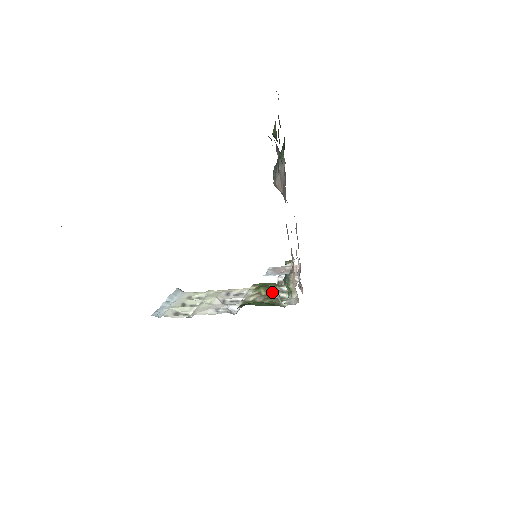
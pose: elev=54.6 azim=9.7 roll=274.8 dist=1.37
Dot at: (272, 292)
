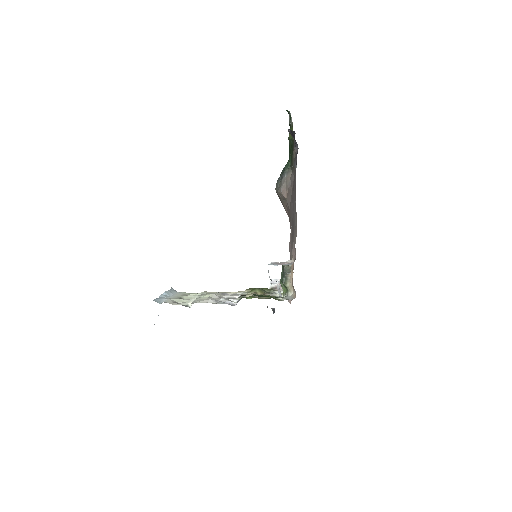
Dot at: (267, 293)
